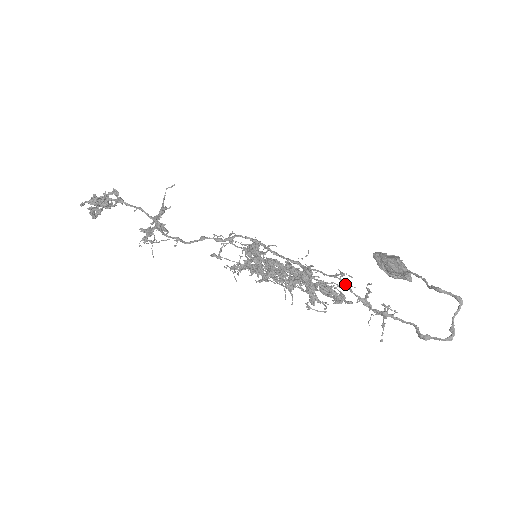
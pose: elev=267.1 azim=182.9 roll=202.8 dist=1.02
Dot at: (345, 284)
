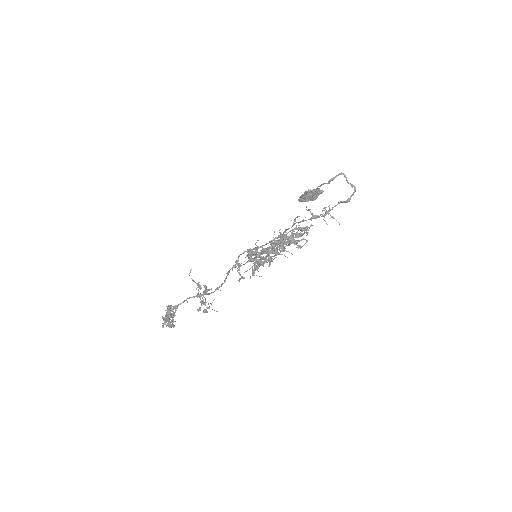
Dot at: (300, 221)
